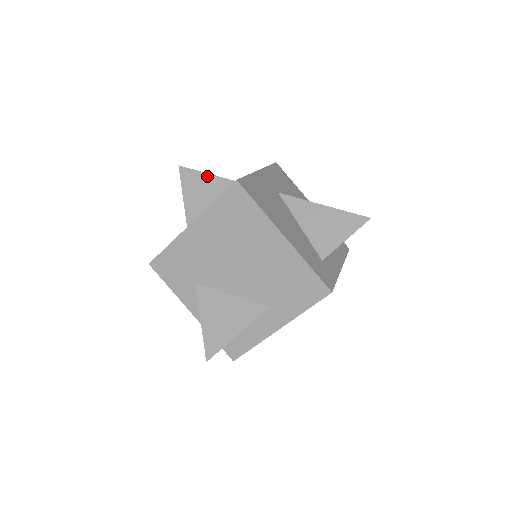
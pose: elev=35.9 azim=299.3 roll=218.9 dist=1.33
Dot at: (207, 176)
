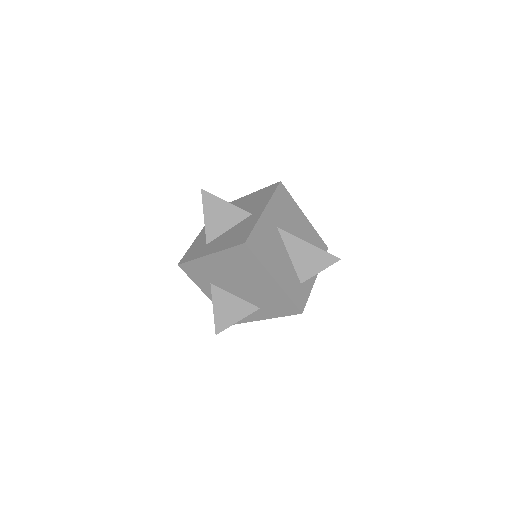
Dot at: (223, 203)
